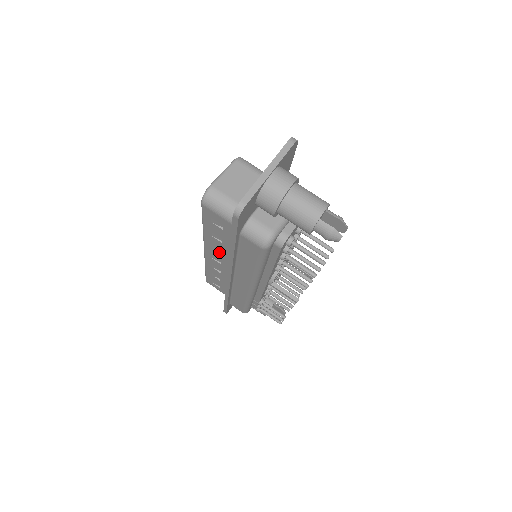
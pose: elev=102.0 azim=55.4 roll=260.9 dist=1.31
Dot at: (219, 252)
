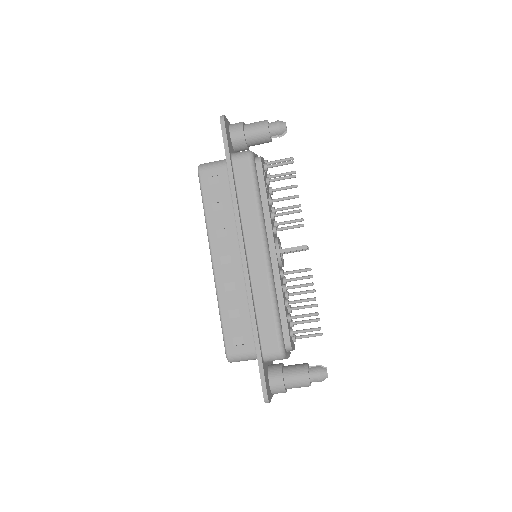
Dot at: occluded
